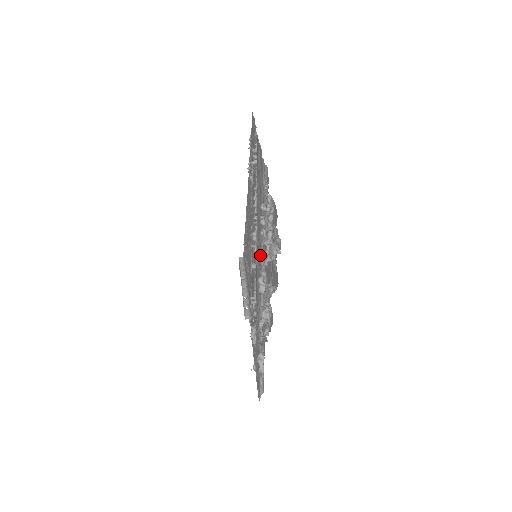
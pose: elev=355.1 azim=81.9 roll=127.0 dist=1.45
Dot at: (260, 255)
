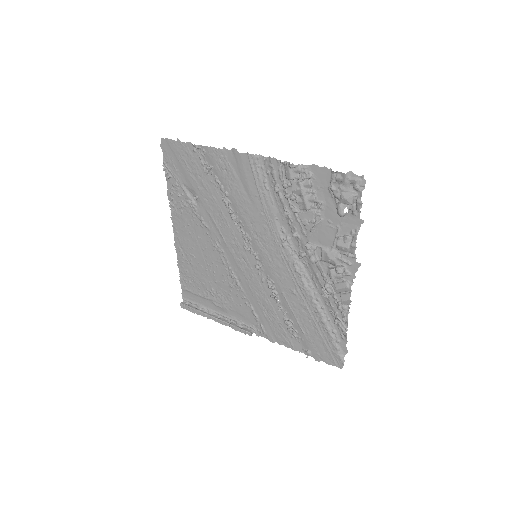
Dot at: (276, 243)
